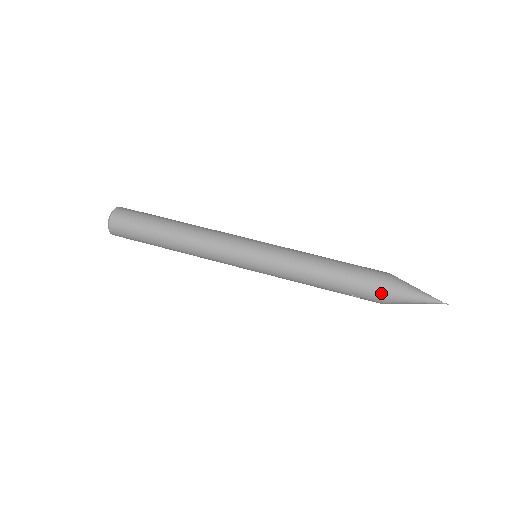
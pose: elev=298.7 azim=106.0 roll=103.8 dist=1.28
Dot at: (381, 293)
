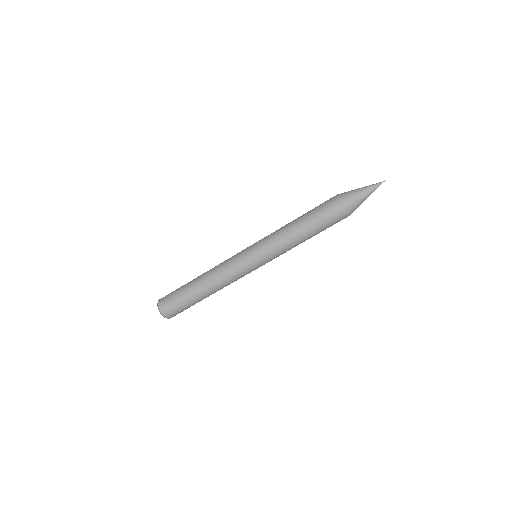
Dot at: occluded
